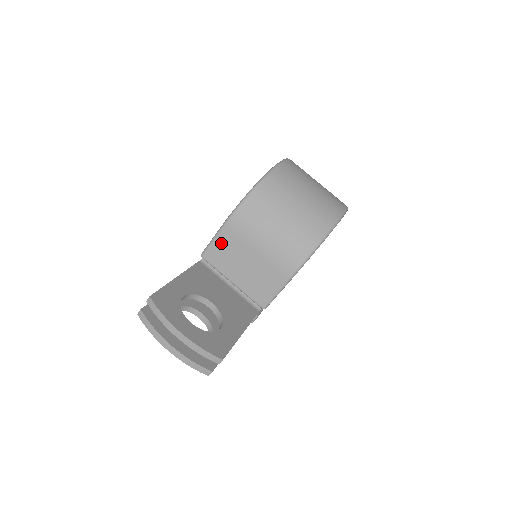
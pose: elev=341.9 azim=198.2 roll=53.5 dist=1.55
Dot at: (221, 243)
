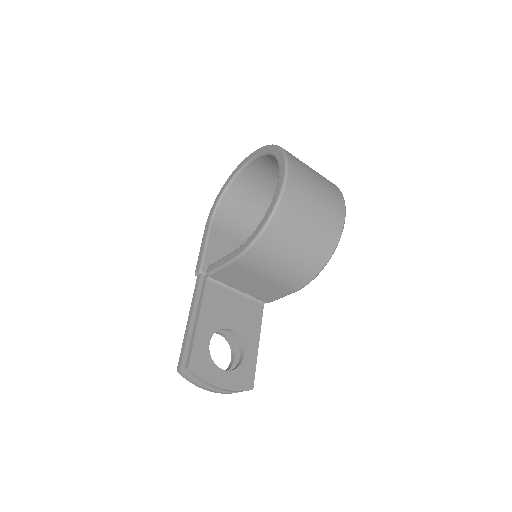
Dot at: (228, 271)
